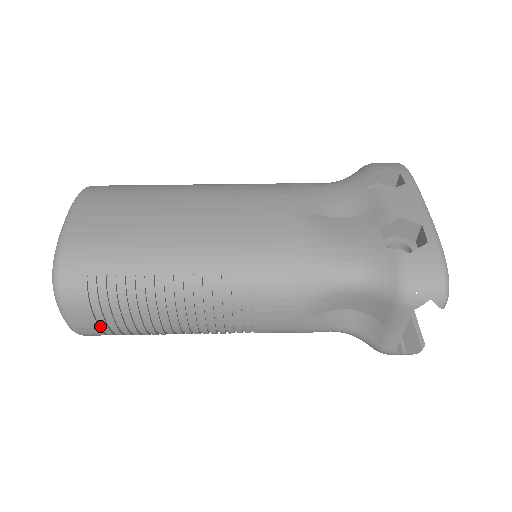
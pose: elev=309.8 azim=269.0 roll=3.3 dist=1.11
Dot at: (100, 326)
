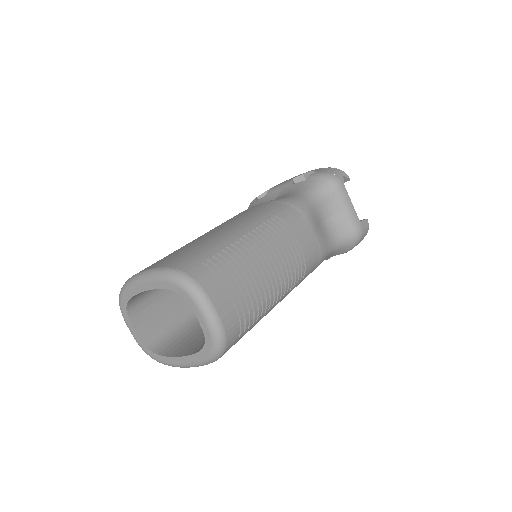
Dot at: (233, 309)
